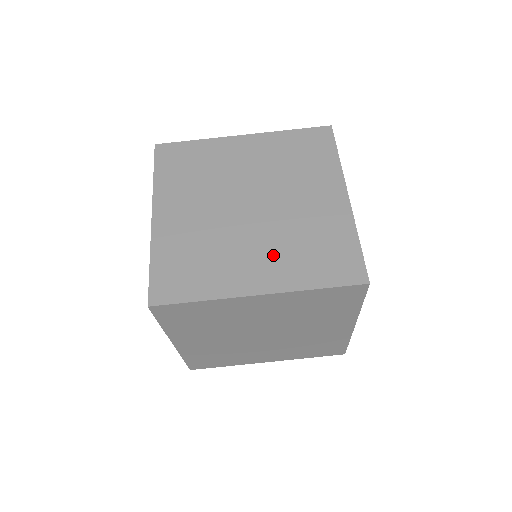
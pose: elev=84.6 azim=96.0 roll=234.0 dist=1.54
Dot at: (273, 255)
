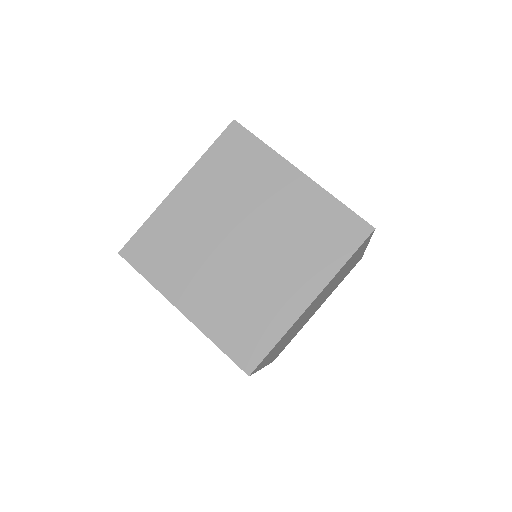
Dot at: (216, 294)
